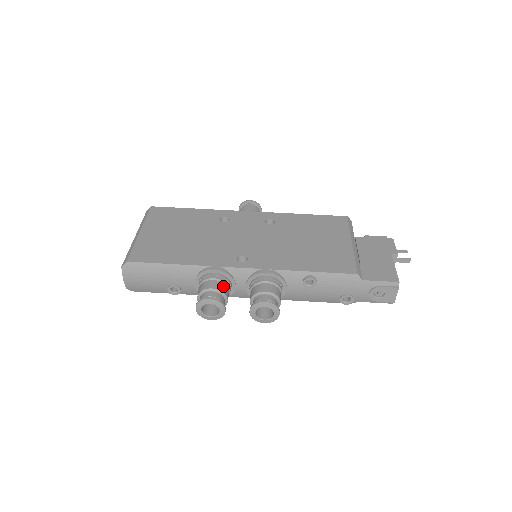
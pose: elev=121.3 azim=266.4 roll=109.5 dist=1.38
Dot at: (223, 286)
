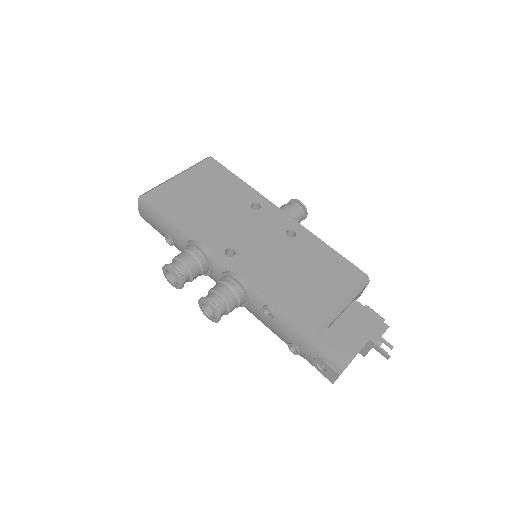
Dot at: (196, 265)
